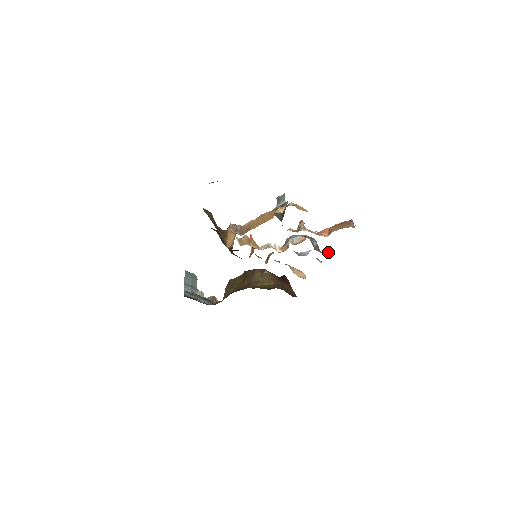
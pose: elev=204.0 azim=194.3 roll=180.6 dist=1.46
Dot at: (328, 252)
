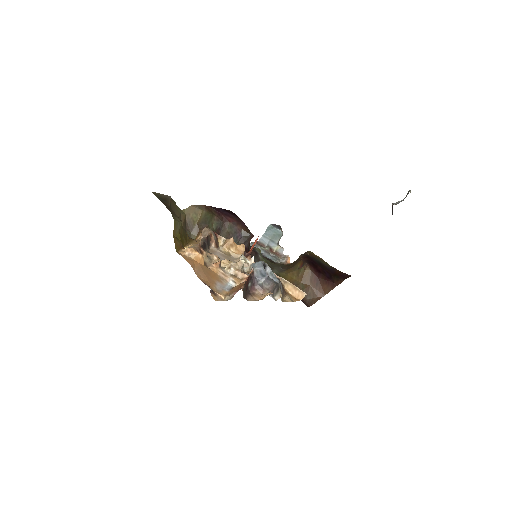
Dot at: (264, 297)
